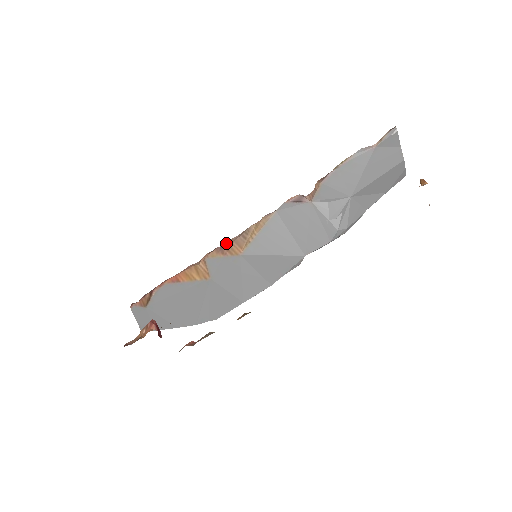
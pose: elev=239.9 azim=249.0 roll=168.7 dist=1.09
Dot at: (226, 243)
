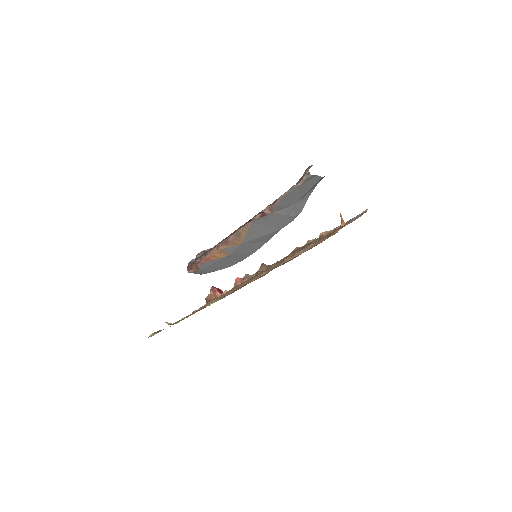
Dot at: (228, 240)
